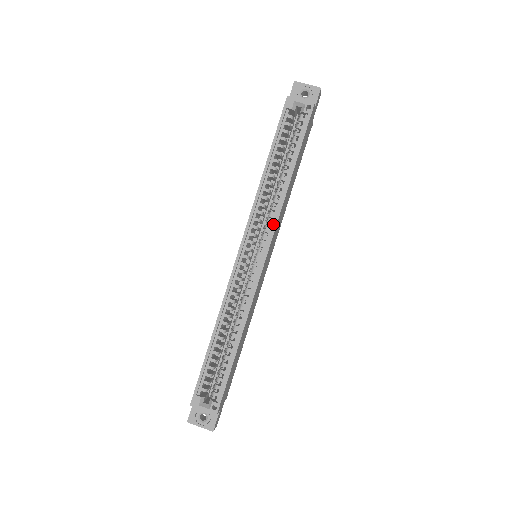
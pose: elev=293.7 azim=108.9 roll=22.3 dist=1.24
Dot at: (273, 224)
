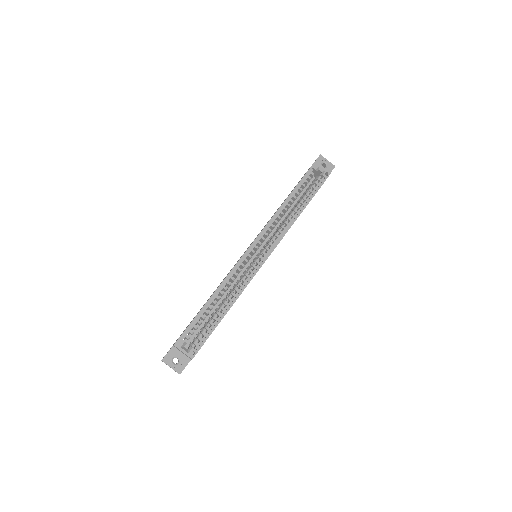
Dot at: (280, 237)
